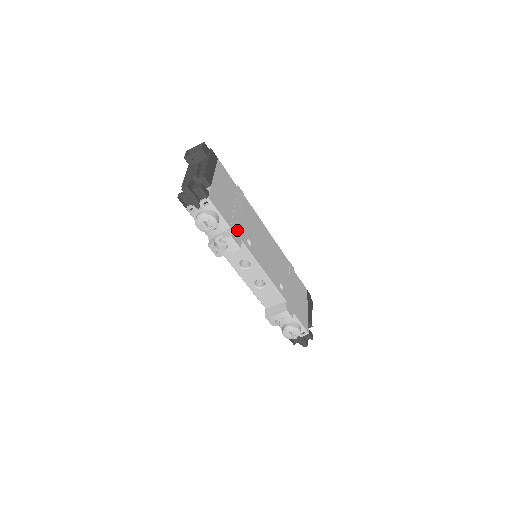
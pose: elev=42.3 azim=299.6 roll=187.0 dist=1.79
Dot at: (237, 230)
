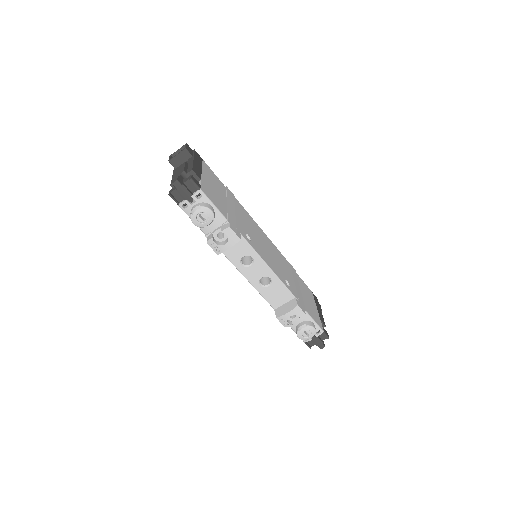
Dot at: (234, 223)
